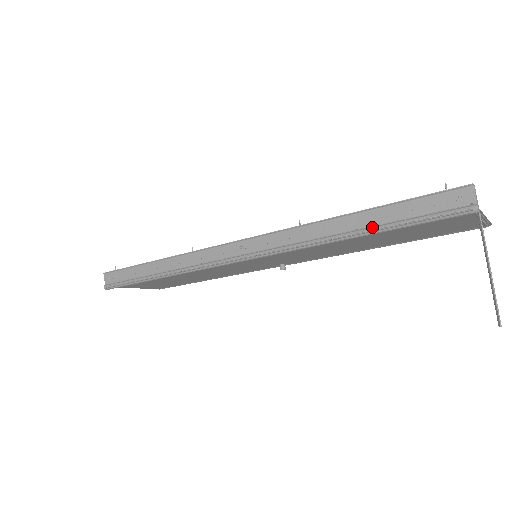
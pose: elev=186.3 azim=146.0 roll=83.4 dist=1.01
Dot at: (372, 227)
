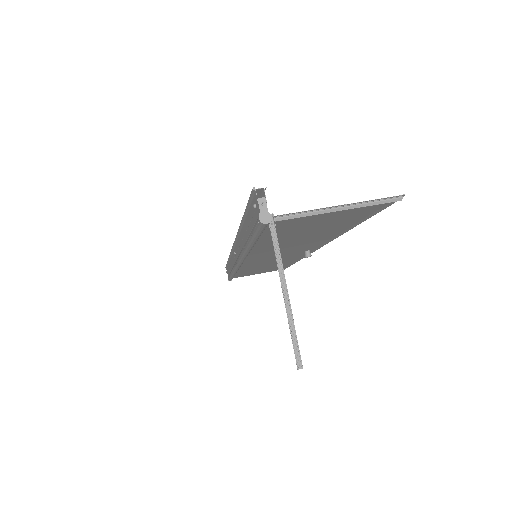
Dot at: occluded
